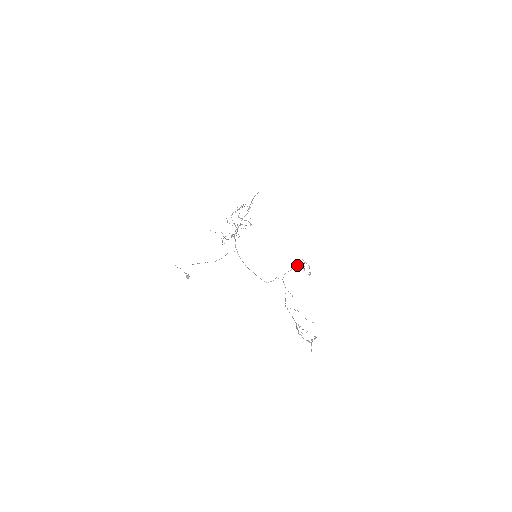
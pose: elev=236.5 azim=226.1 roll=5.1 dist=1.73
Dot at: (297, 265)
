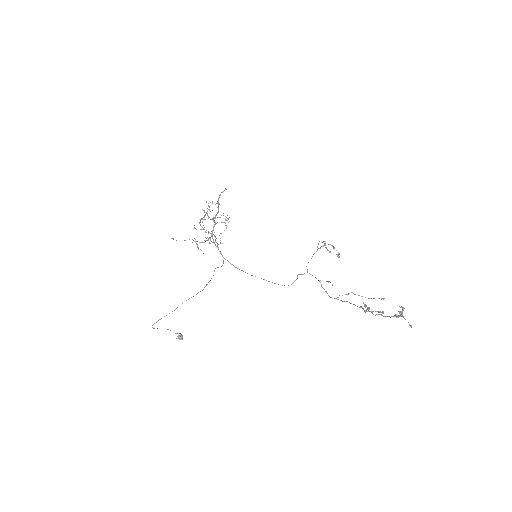
Dot at: occluded
